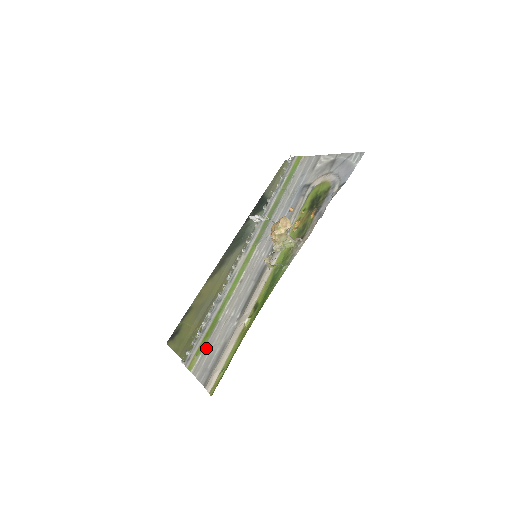
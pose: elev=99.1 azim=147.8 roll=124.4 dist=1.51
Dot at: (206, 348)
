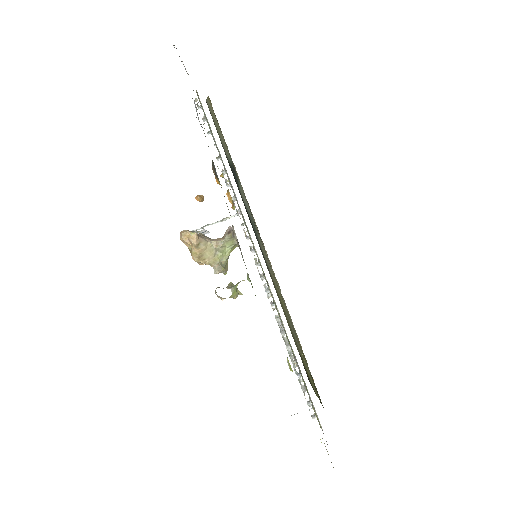
Dot at: occluded
